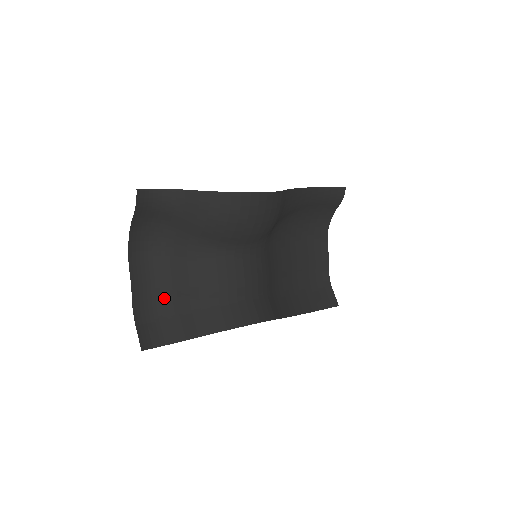
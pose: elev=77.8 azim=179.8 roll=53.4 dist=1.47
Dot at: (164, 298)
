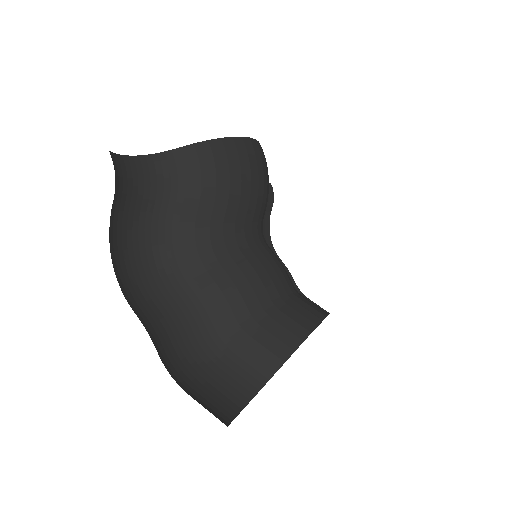
Dot at: (196, 340)
